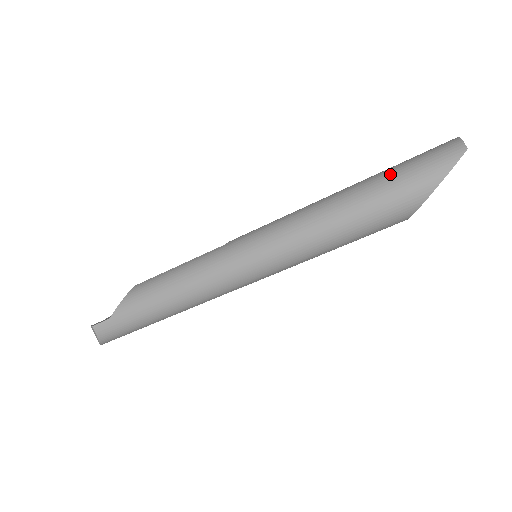
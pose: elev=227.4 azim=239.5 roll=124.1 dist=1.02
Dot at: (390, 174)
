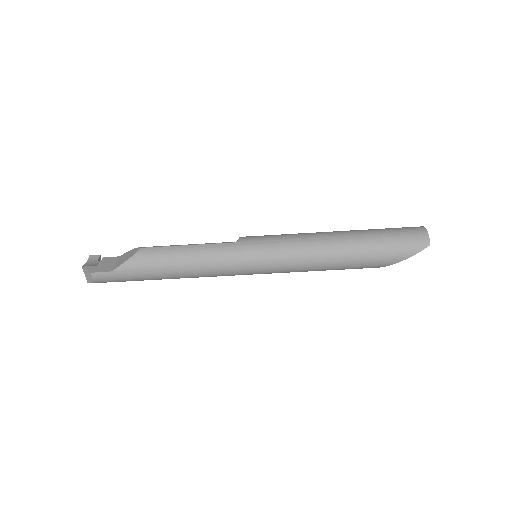
Dot at: (378, 240)
